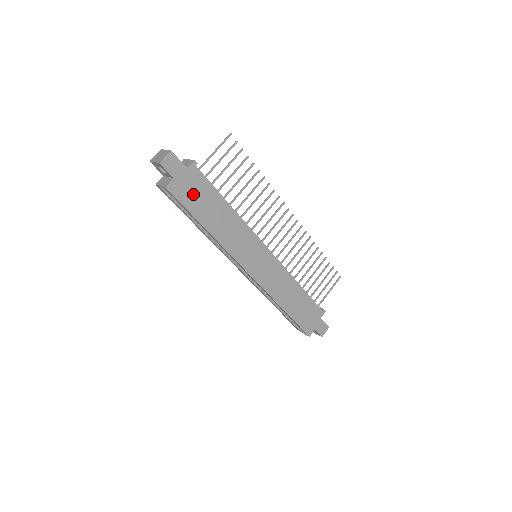
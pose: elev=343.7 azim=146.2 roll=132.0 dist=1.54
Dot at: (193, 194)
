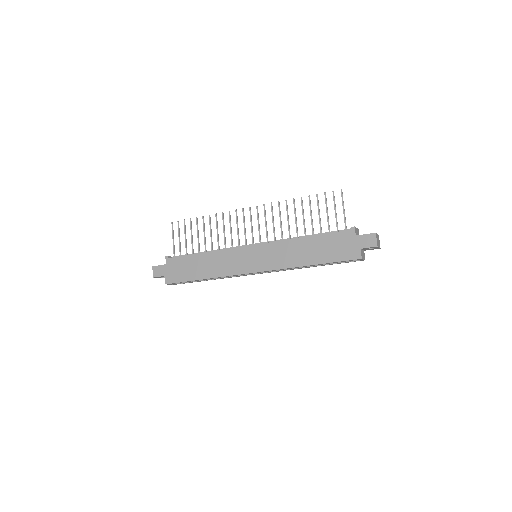
Dot at: (180, 271)
